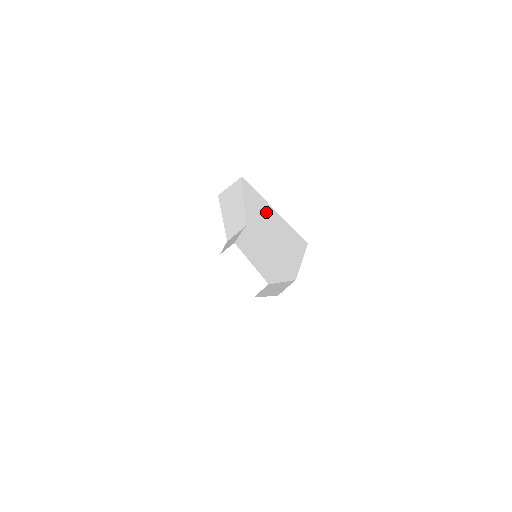
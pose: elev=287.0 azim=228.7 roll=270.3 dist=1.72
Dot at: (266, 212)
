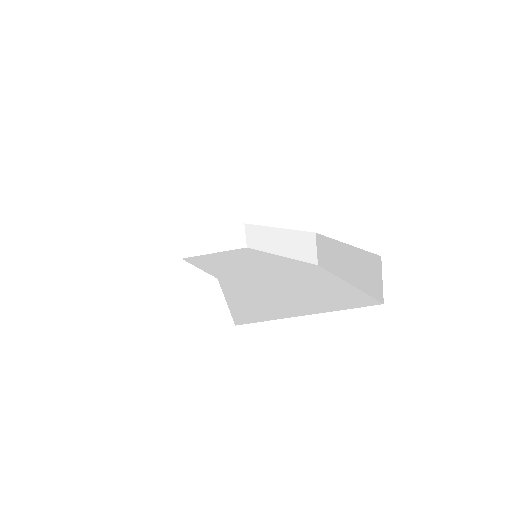
Dot at: occluded
